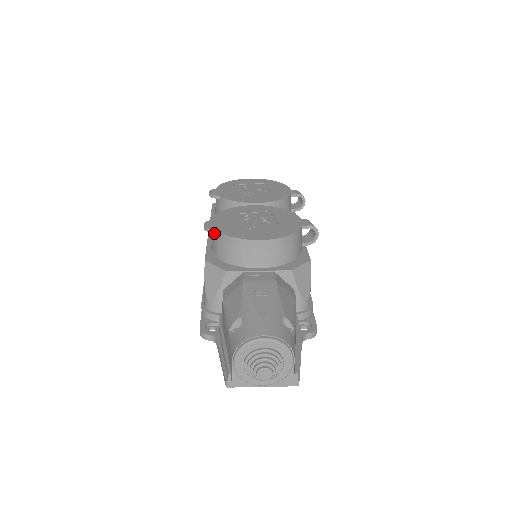
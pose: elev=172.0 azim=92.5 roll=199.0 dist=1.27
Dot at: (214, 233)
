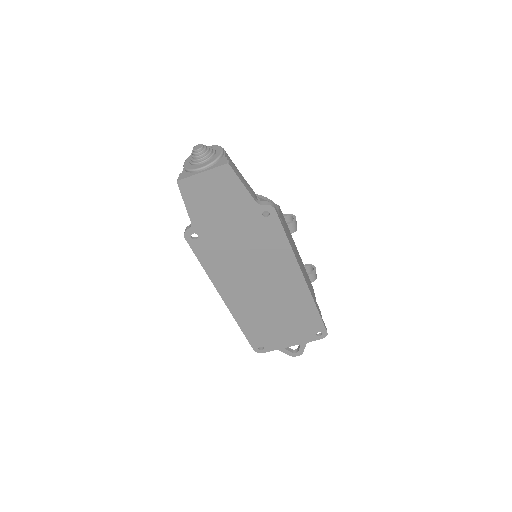
Dot at: occluded
